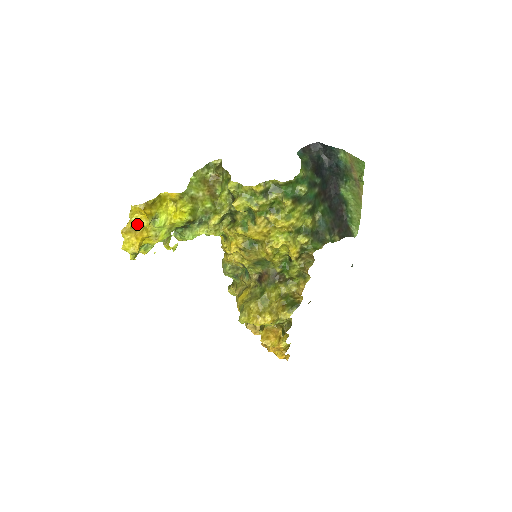
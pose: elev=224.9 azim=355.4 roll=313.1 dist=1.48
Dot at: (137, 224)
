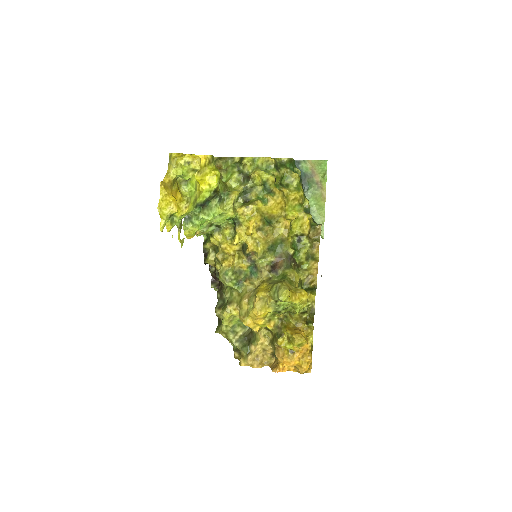
Dot at: (188, 166)
